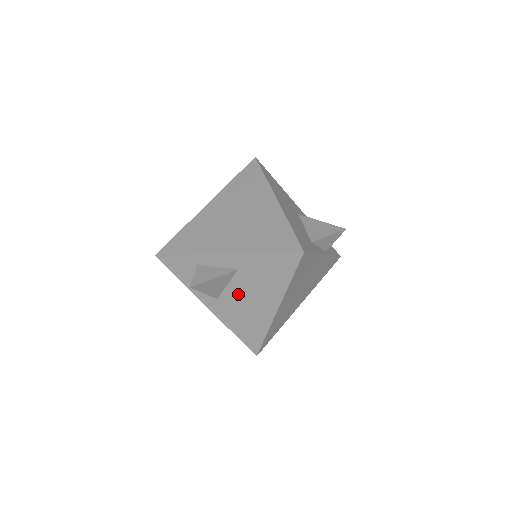
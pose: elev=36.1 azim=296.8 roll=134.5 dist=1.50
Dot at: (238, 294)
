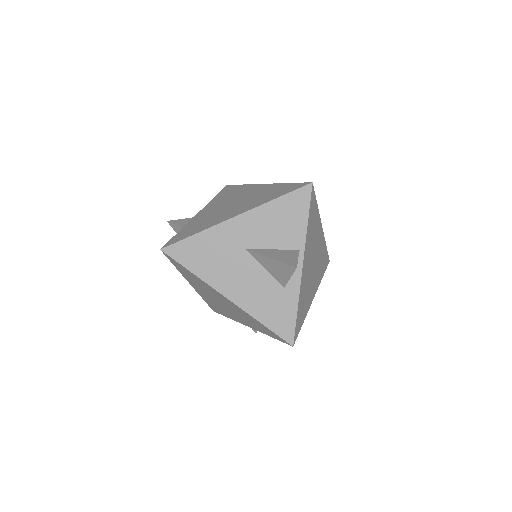
Dot at: occluded
